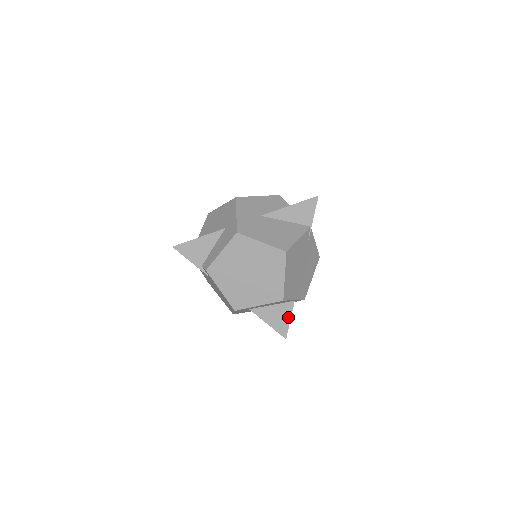
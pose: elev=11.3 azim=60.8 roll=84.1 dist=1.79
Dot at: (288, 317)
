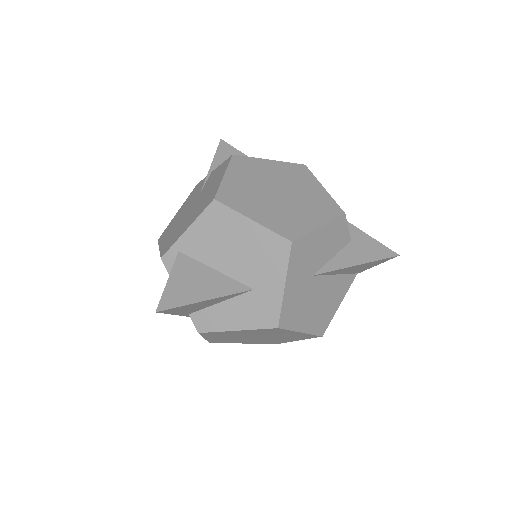
Dot at: occluded
